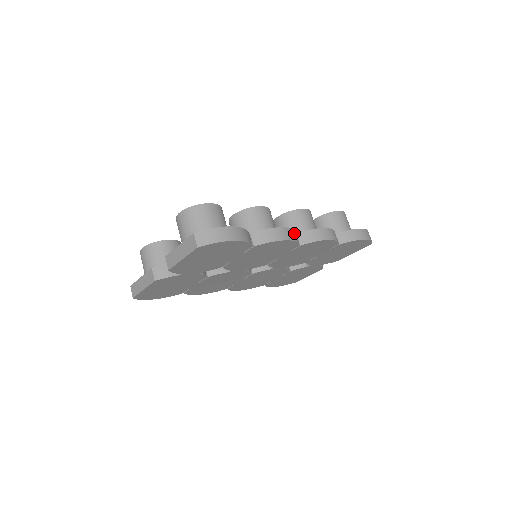
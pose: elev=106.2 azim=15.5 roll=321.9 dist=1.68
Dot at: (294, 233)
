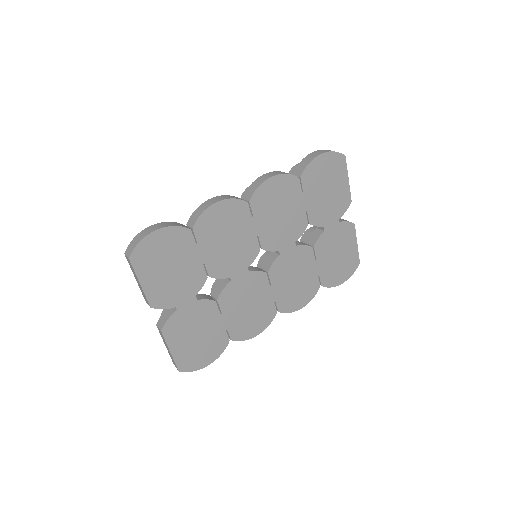
Dot at: (230, 196)
